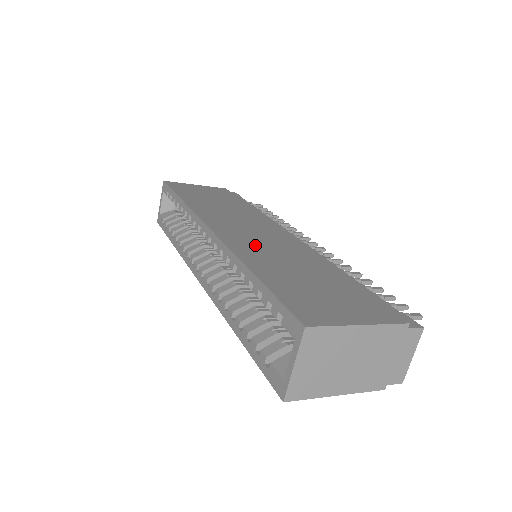
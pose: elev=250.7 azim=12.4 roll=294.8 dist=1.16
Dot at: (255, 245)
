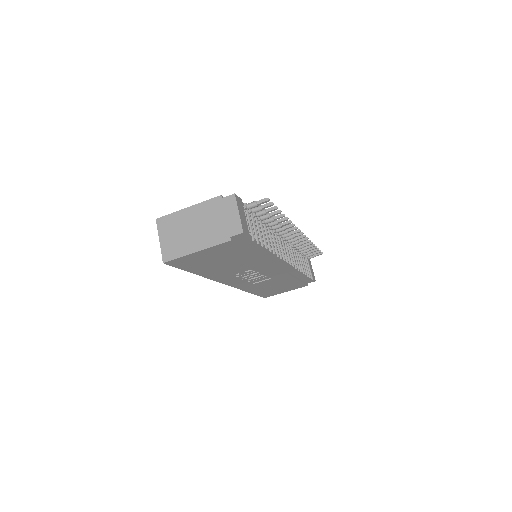
Dot at: occluded
